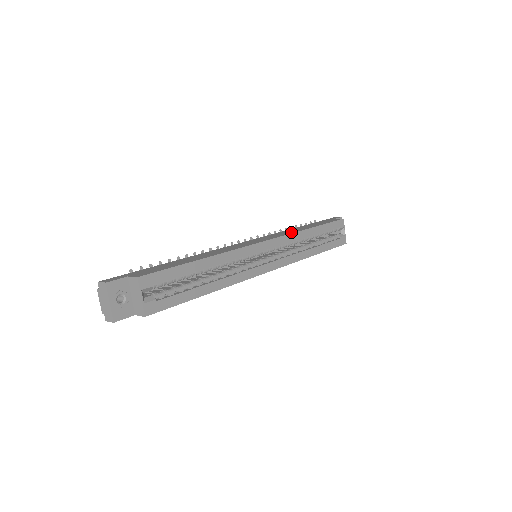
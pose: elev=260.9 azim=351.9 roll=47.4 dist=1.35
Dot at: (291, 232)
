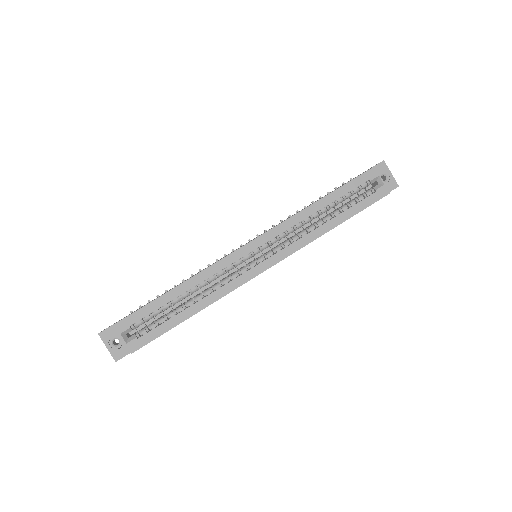
Dot at: (291, 216)
